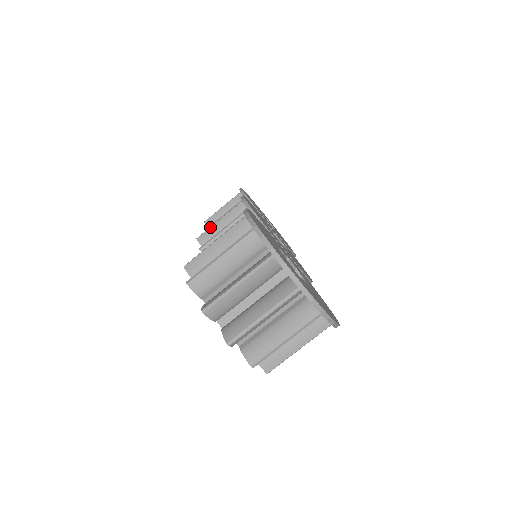
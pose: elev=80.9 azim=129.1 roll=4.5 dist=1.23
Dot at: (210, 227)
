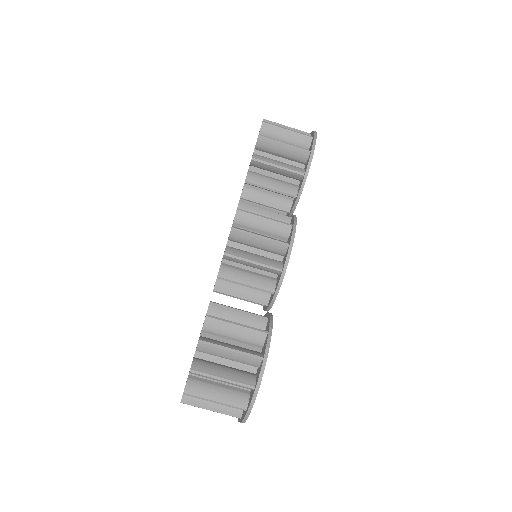
Dot at: (249, 234)
